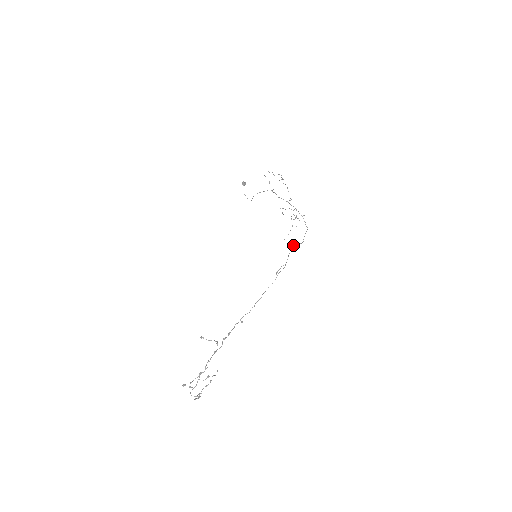
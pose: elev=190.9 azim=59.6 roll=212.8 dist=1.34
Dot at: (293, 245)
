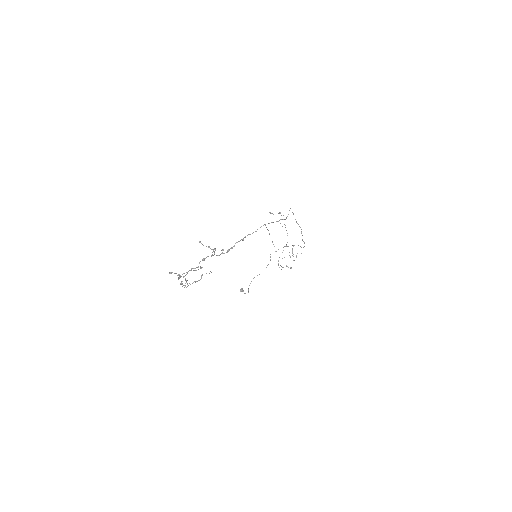
Dot at: (293, 213)
